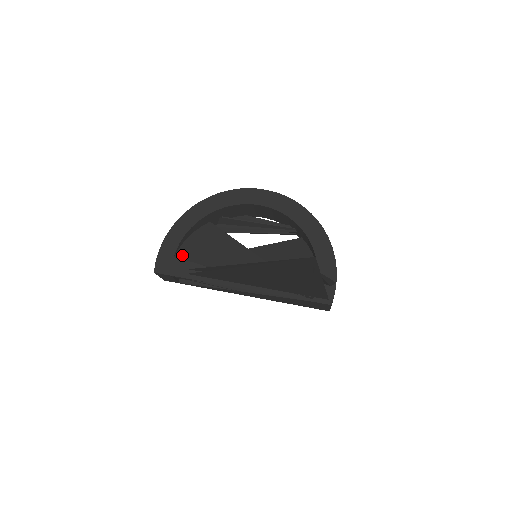
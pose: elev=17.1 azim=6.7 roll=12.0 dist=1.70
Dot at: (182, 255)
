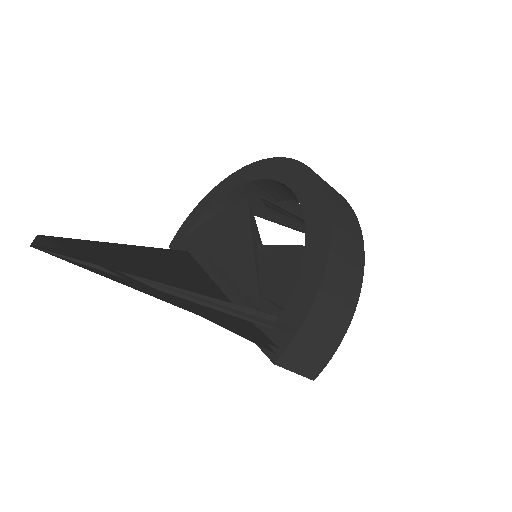
Dot at: (195, 234)
